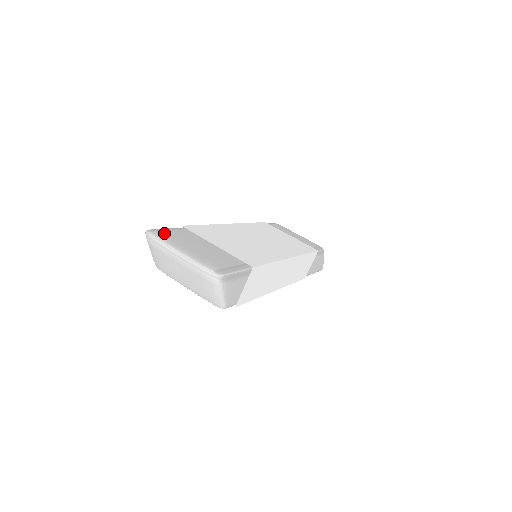
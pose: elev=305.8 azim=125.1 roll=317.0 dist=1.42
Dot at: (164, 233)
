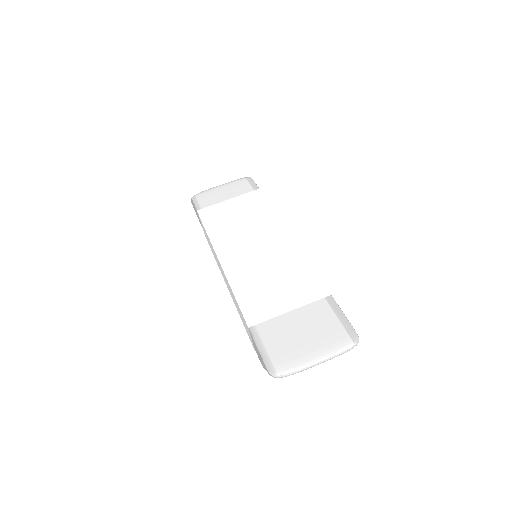
Dot at: (278, 359)
